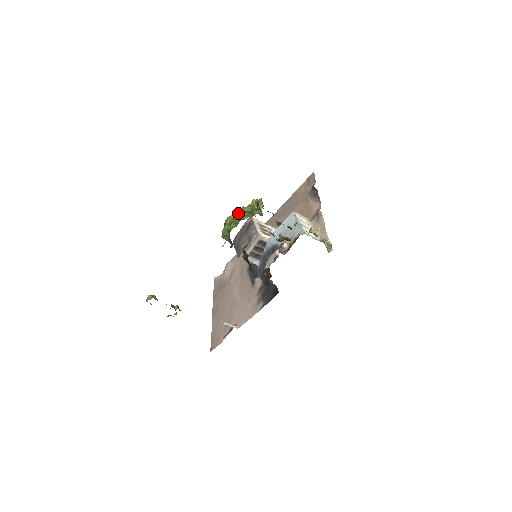
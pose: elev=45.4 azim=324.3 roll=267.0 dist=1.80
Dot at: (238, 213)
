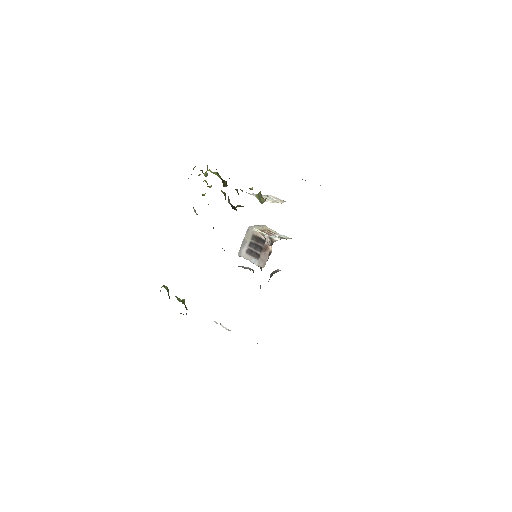
Dot at: occluded
